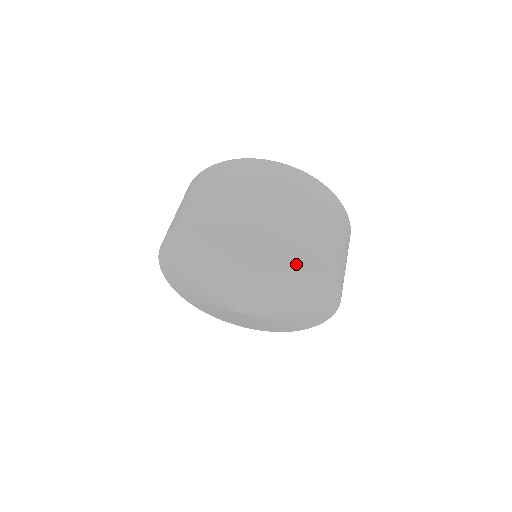
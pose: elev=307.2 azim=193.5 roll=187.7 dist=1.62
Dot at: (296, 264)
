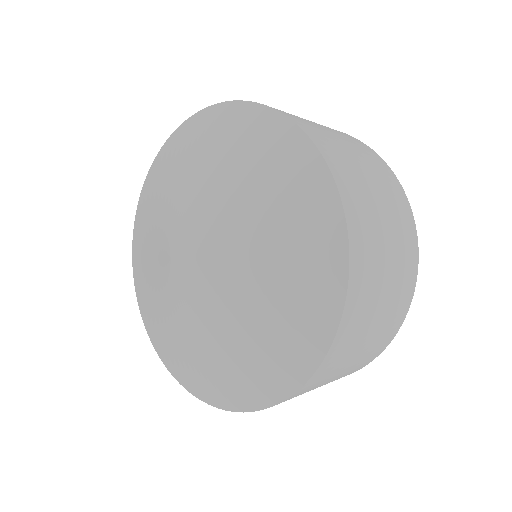
Dot at: (289, 178)
